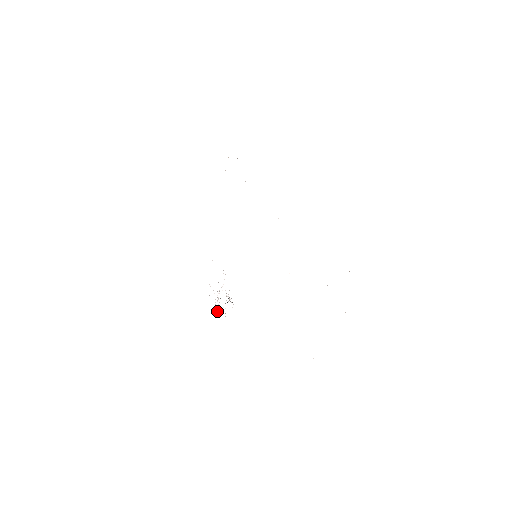
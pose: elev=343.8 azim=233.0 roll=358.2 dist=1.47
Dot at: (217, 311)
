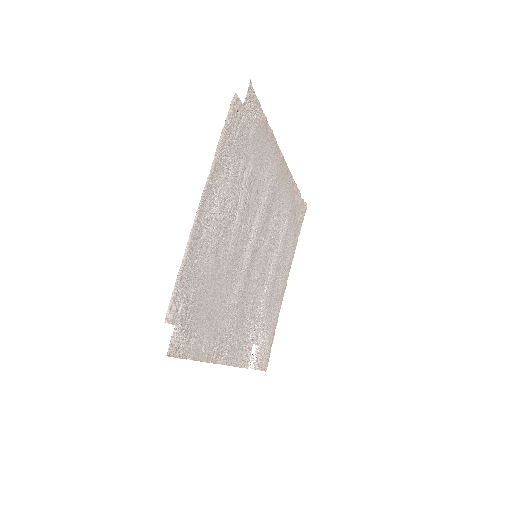
Dot at: (254, 366)
